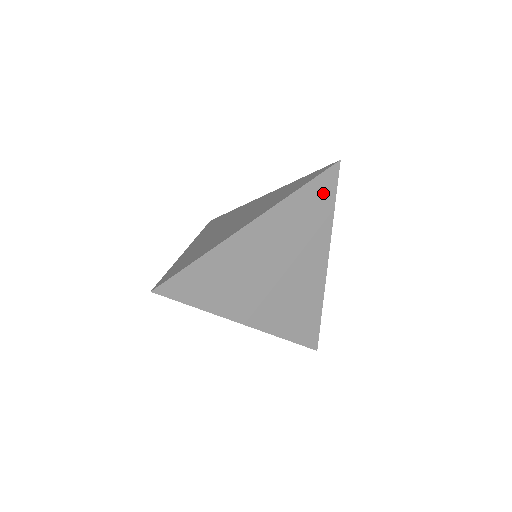
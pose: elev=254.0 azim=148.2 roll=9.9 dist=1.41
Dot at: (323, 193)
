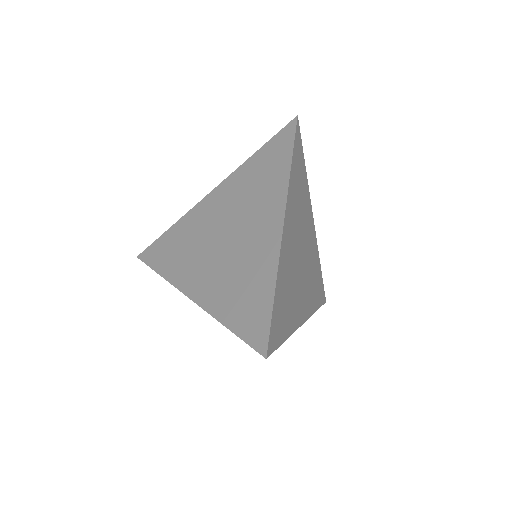
Dot at: (299, 156)
